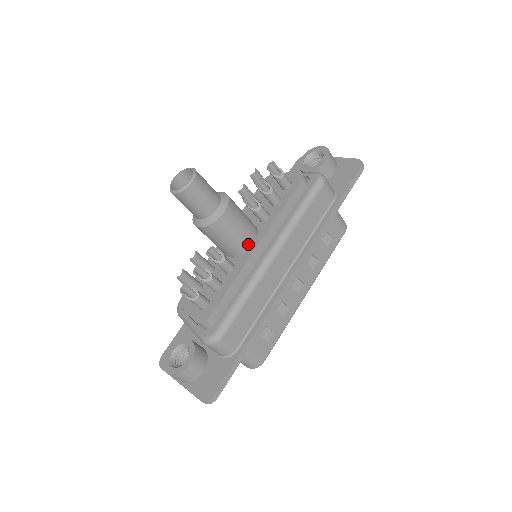
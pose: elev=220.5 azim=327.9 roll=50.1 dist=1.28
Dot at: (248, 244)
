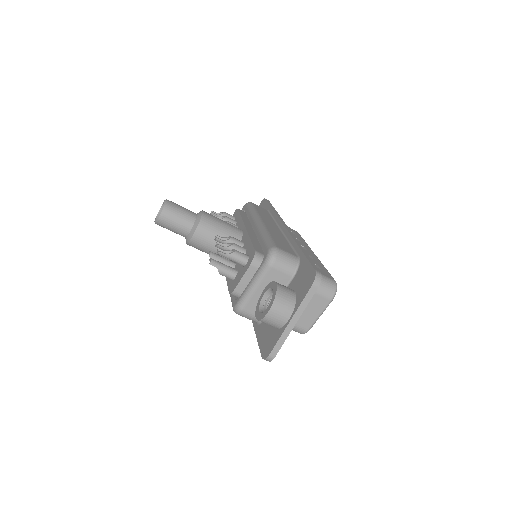
Dot at: (238, 230)
